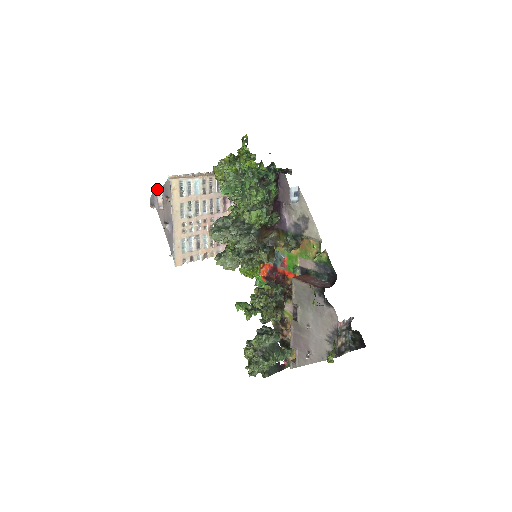
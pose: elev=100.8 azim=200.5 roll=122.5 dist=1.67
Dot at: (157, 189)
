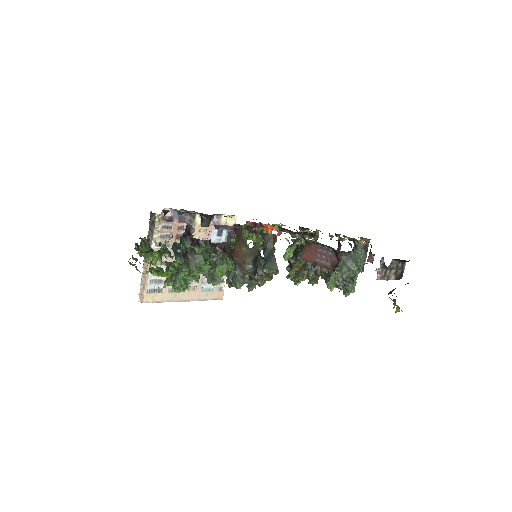
Dot at: occluded
